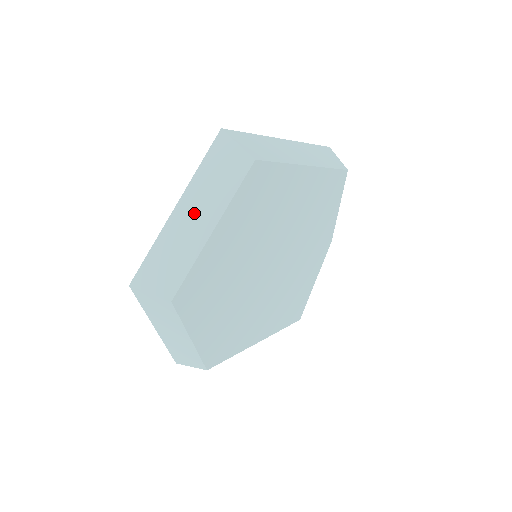
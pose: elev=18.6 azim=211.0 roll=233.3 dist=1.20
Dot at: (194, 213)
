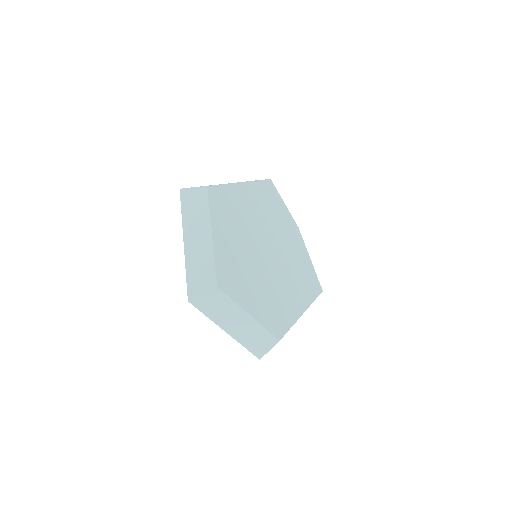
Dot at: (196, 235)
